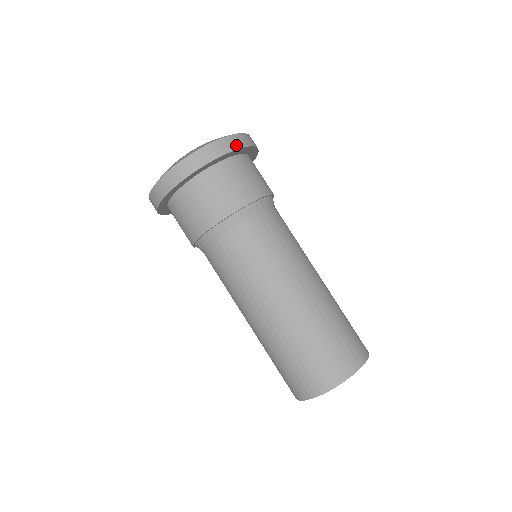
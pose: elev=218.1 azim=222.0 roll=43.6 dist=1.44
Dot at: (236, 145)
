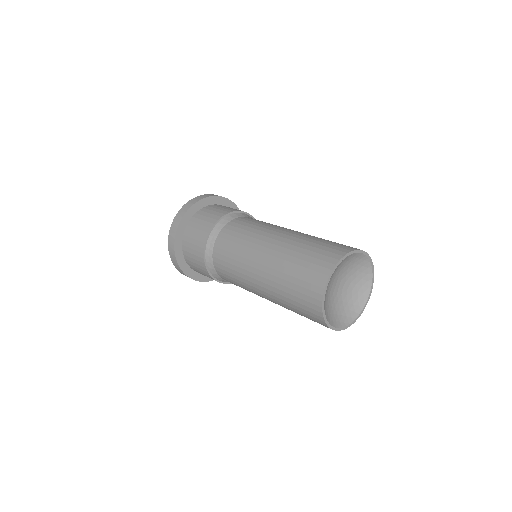
Dot at: (215, 195)
